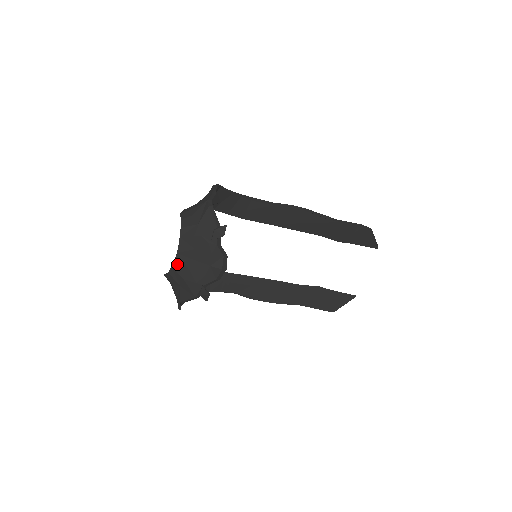
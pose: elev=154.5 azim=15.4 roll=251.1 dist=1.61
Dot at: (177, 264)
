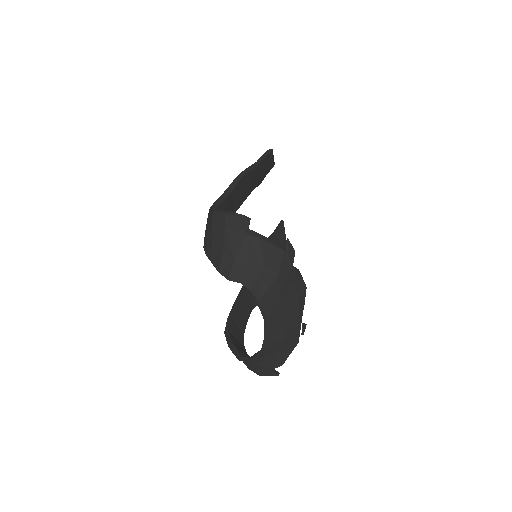
Dot at: (271, 332)
